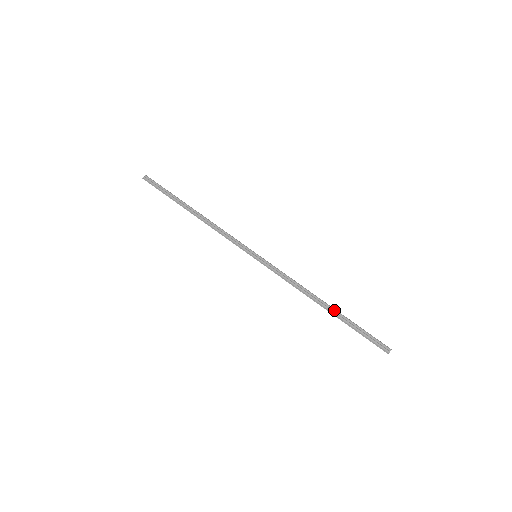
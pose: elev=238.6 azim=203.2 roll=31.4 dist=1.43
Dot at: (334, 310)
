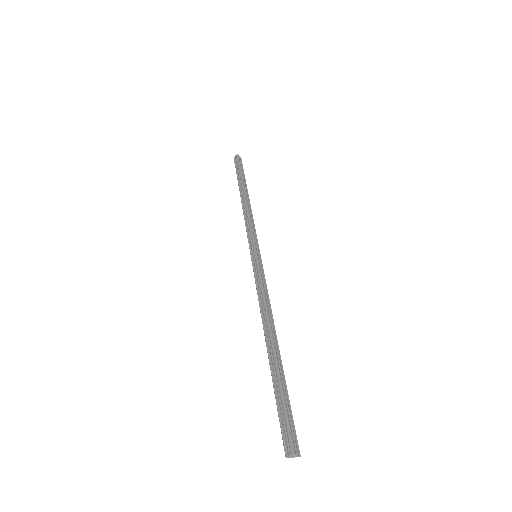
Dot at: (273, 354)
